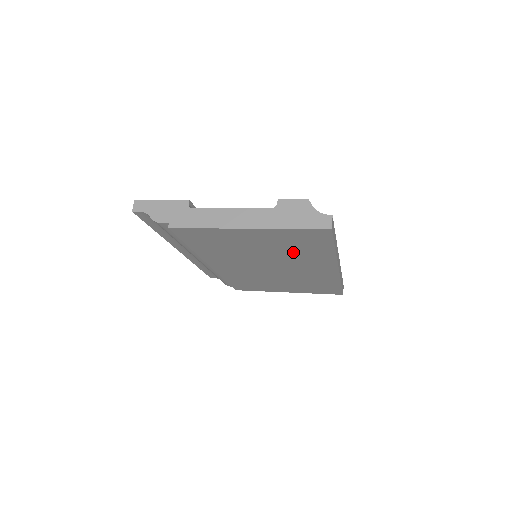
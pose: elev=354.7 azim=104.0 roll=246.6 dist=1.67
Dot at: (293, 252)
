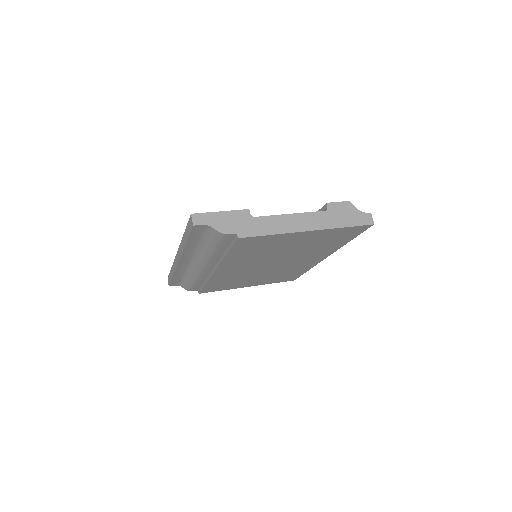
Dot at: (314, 247)
